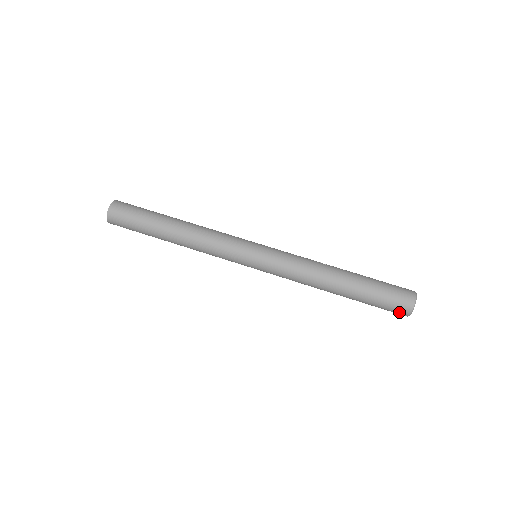
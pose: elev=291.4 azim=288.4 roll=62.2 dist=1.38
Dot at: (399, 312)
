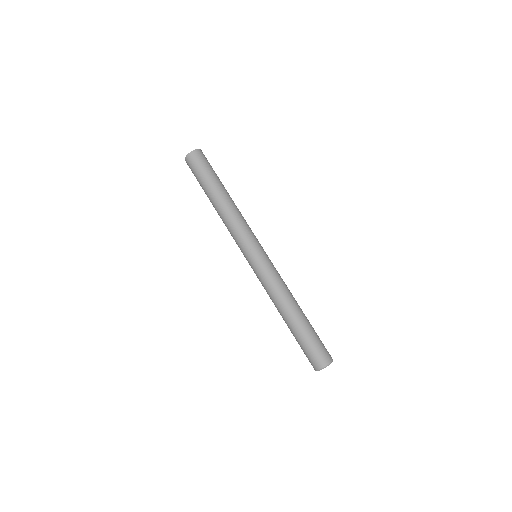
Dot at: occluded
